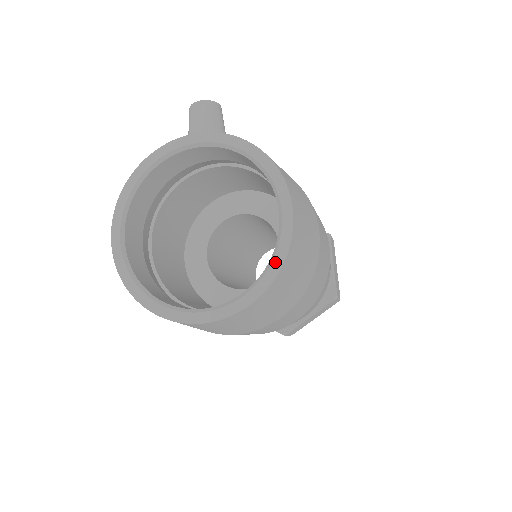
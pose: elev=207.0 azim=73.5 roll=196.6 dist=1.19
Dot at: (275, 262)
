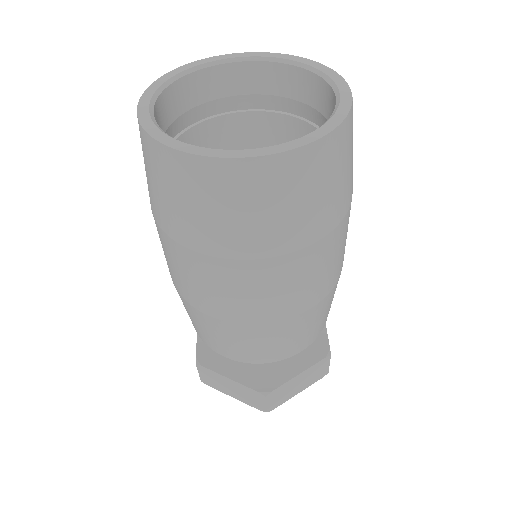
Dot at: (336, 117)
